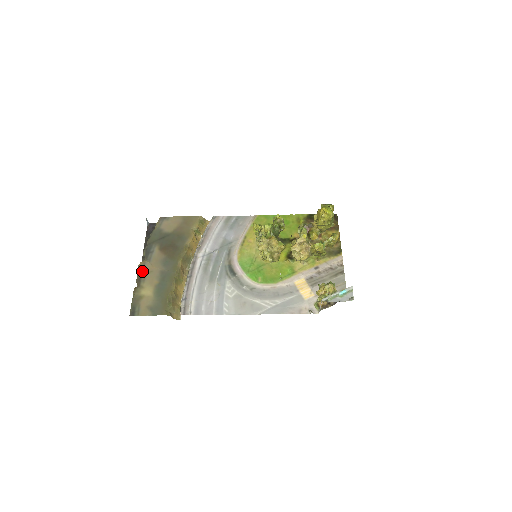
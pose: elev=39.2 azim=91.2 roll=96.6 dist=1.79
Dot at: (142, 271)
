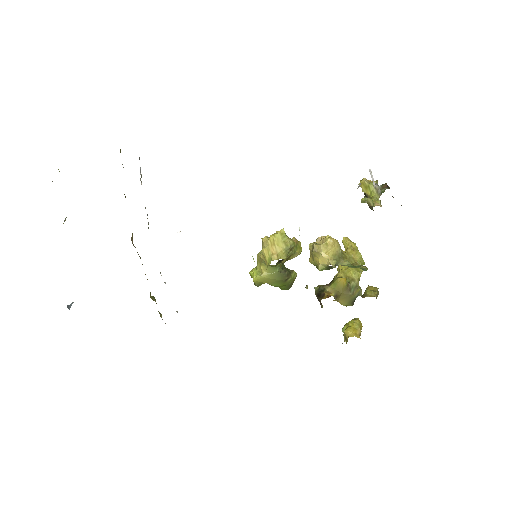
Dot at: occluded
